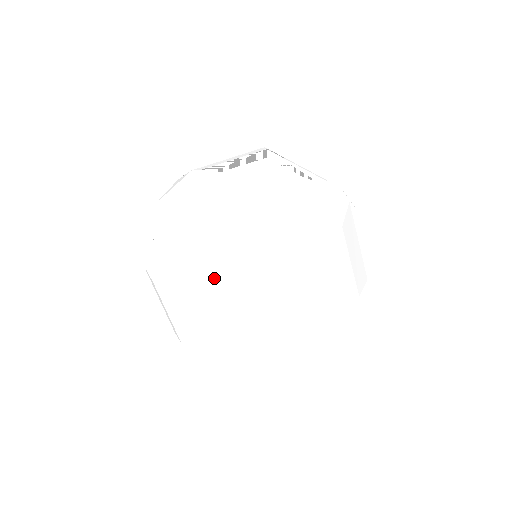
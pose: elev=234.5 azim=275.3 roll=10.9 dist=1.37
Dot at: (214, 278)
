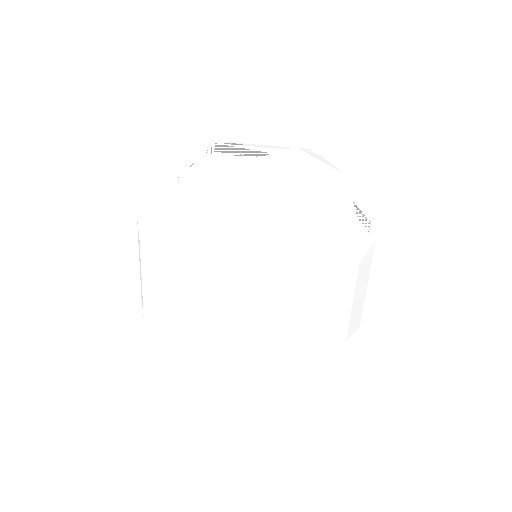
Dot at: (188, 295)
